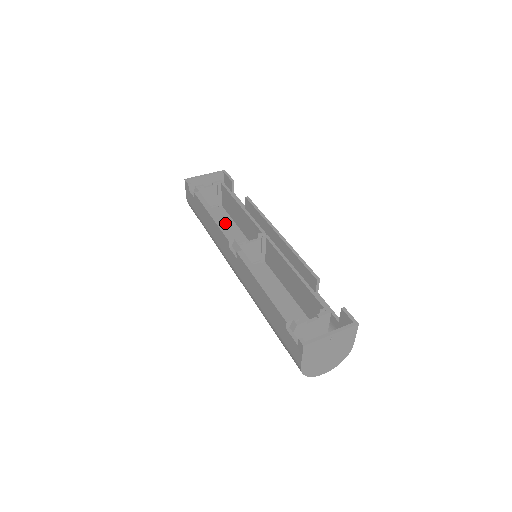
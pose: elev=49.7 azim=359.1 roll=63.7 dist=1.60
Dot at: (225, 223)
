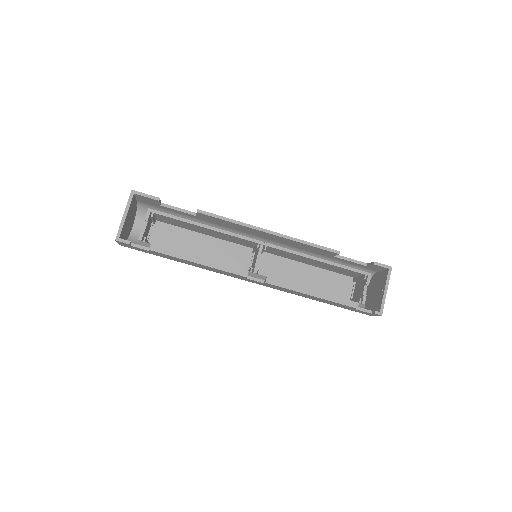
Dot at: (185, 239)
